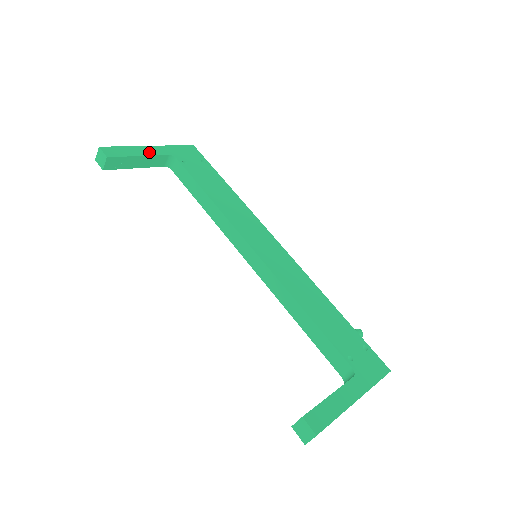
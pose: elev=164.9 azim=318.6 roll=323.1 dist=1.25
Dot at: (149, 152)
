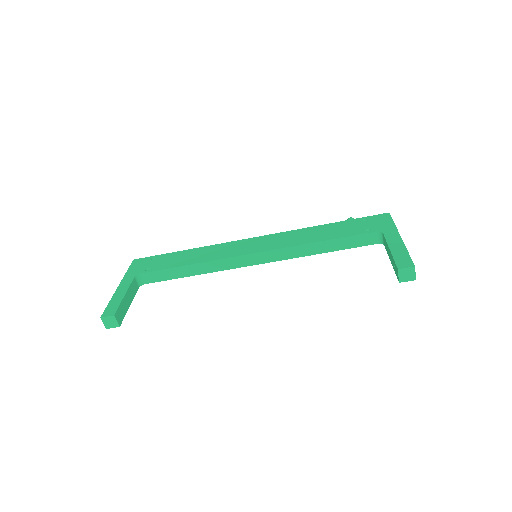
Dot at: (124, 288)
